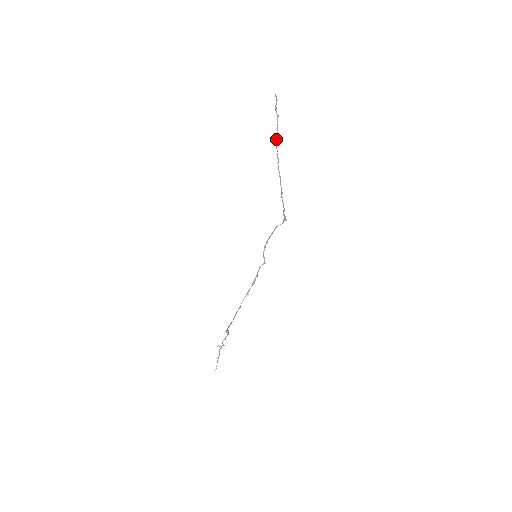
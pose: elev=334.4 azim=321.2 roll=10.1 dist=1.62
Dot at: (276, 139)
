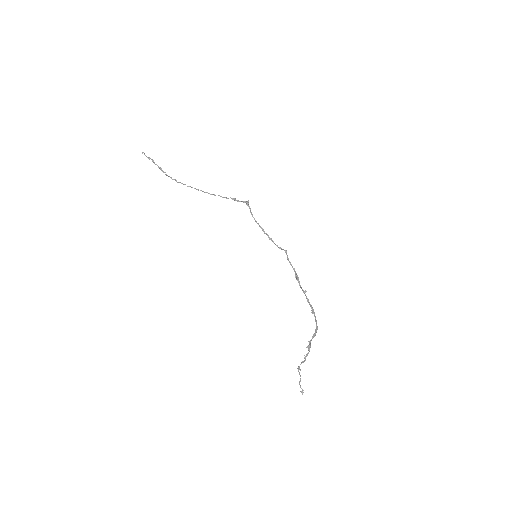
Dot at: (164, 172)
